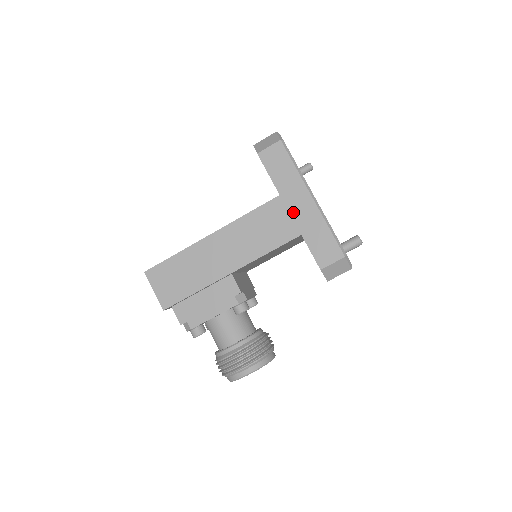
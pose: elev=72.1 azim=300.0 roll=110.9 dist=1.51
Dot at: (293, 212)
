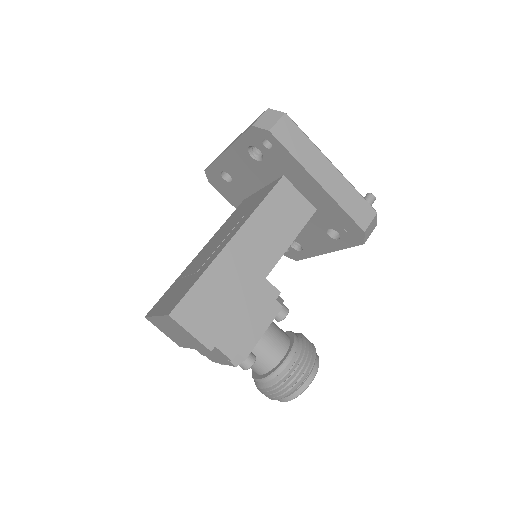
Dot at: (323, 183)
